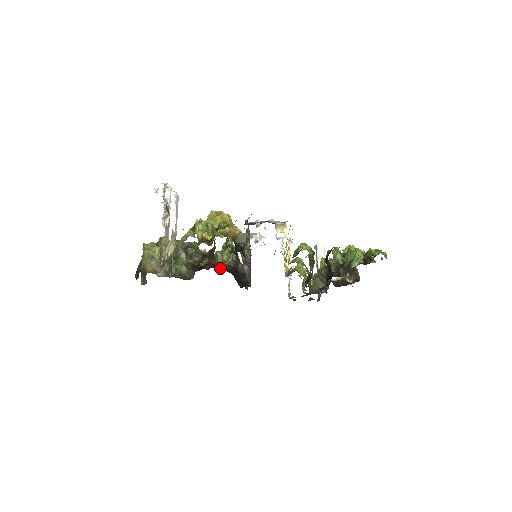
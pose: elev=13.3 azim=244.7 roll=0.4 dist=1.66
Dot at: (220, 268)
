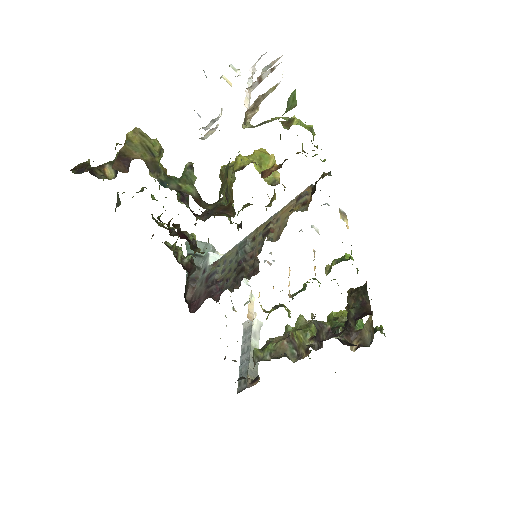
Dot at: (195, 249)
